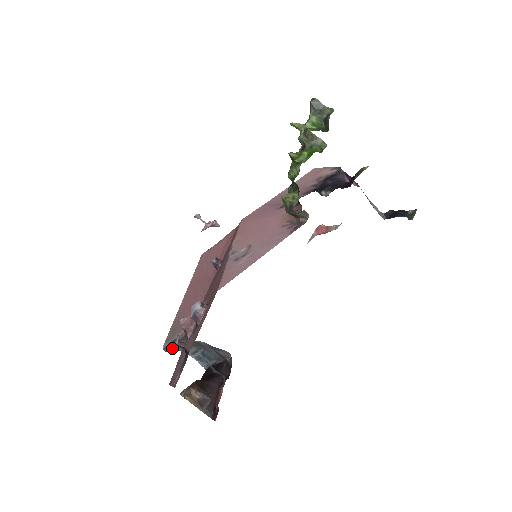
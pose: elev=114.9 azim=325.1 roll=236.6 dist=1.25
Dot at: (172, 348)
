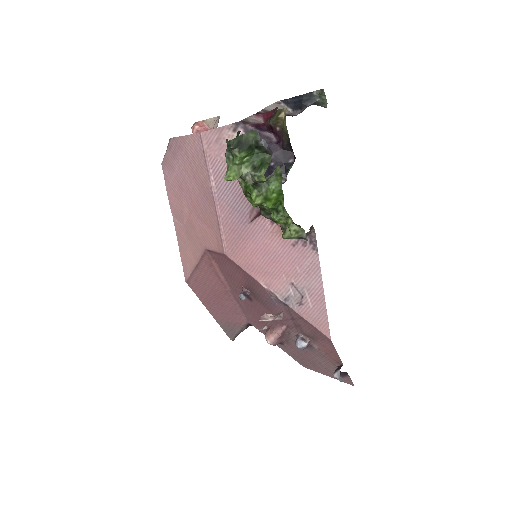
Dot at: occluded
